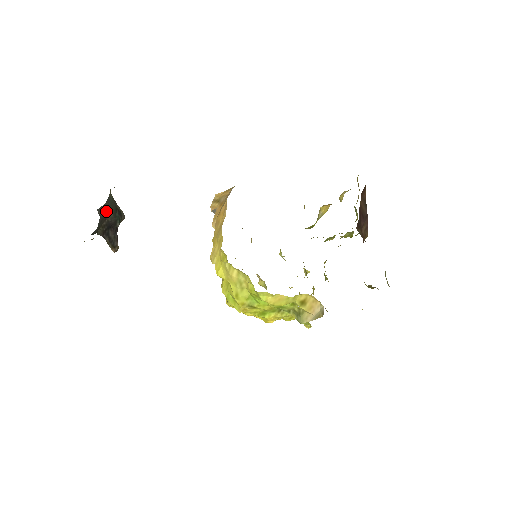
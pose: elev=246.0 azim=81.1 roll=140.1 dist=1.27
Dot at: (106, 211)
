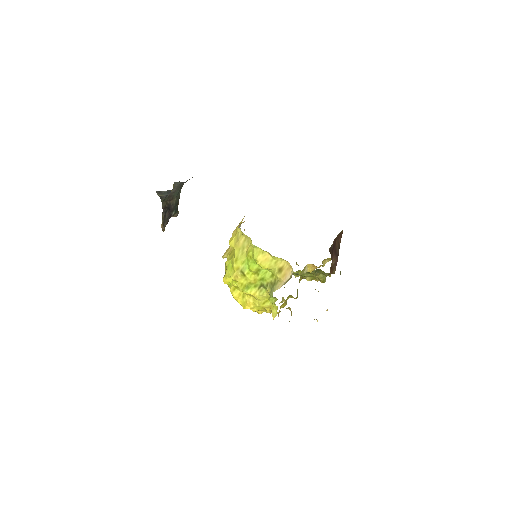
Dot at: (174, 194)
